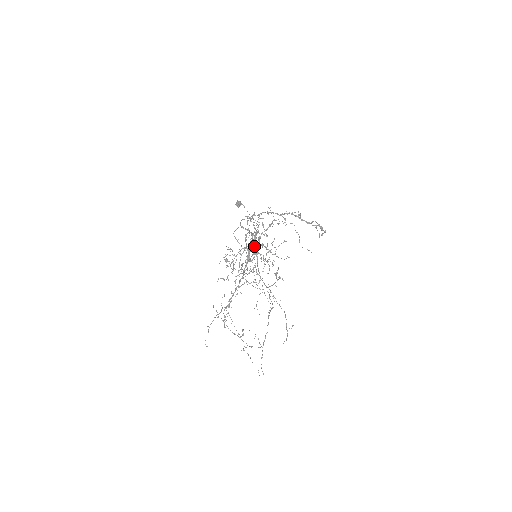
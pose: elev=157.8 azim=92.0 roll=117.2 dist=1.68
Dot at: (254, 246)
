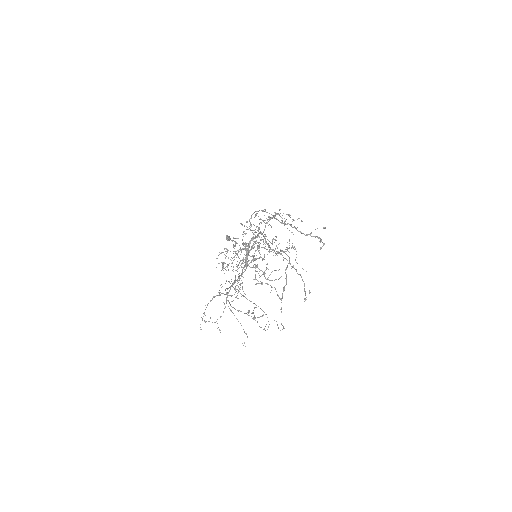
Dot at: (259, 232)
